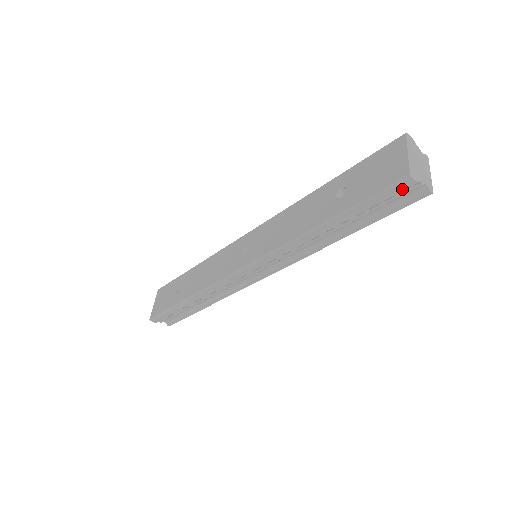
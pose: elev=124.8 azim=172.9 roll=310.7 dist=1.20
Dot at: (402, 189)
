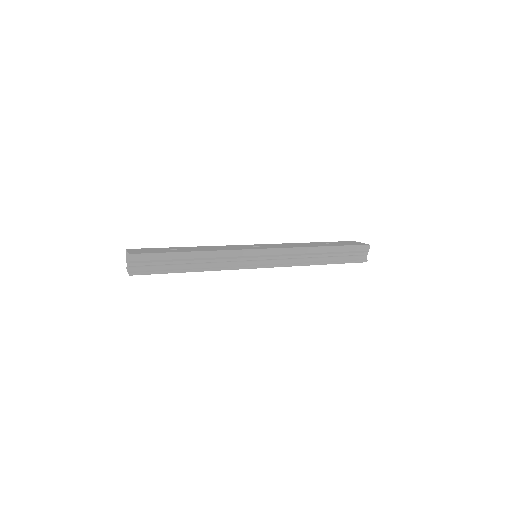
Dot at: (363, 250)
